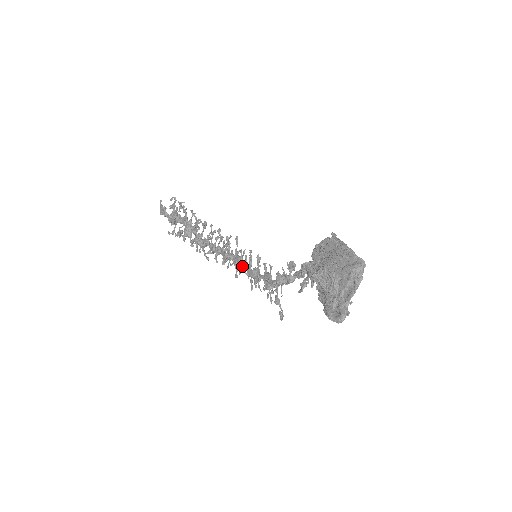
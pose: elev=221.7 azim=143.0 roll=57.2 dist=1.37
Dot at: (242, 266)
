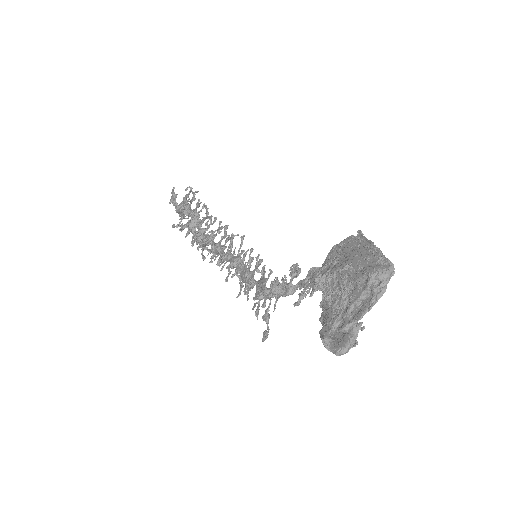
Dot at: occluded
